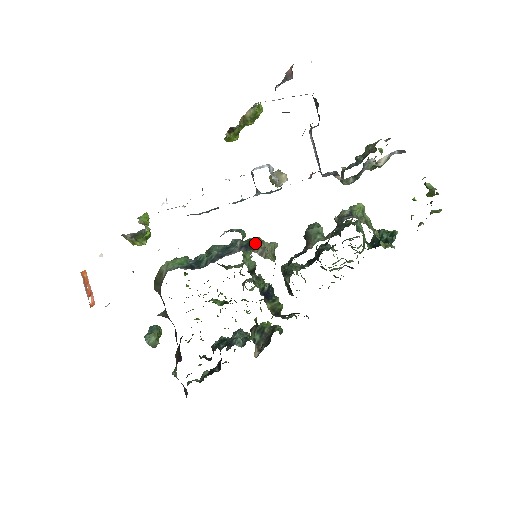
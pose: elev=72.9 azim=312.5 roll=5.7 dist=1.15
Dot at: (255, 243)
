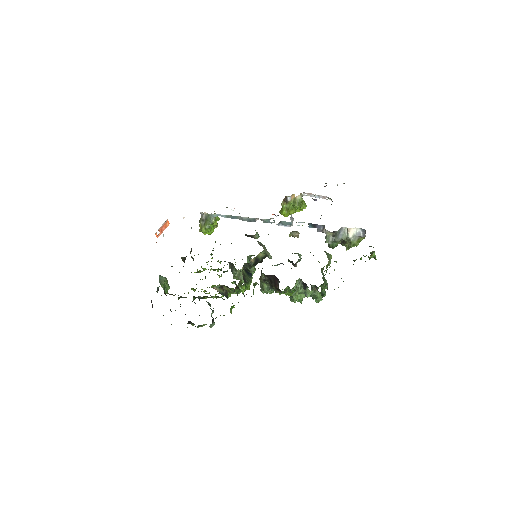
Dot at: occluded
